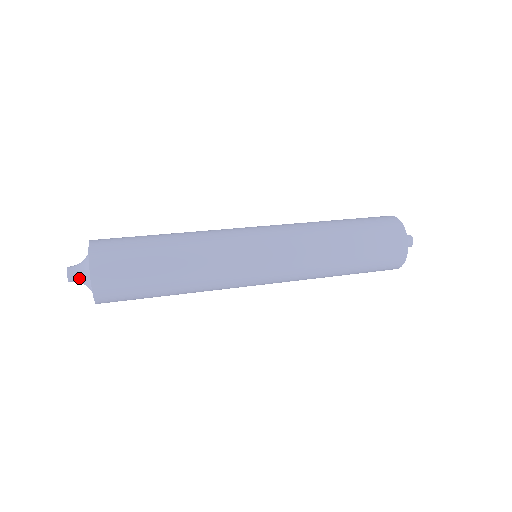
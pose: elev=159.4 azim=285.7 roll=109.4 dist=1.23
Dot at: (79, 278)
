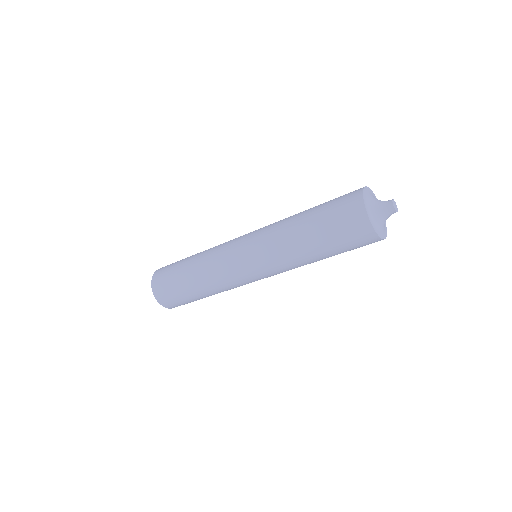
Dot at: occluded
